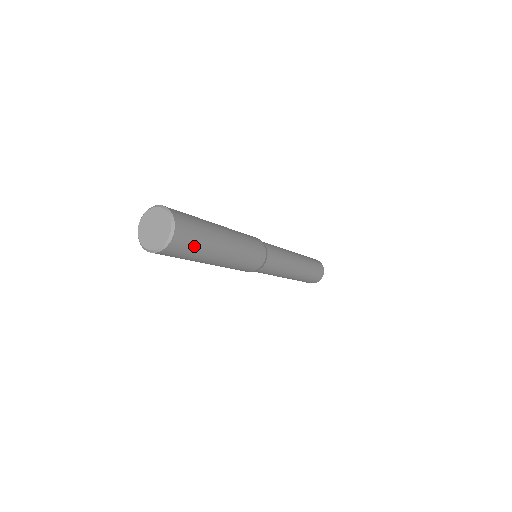
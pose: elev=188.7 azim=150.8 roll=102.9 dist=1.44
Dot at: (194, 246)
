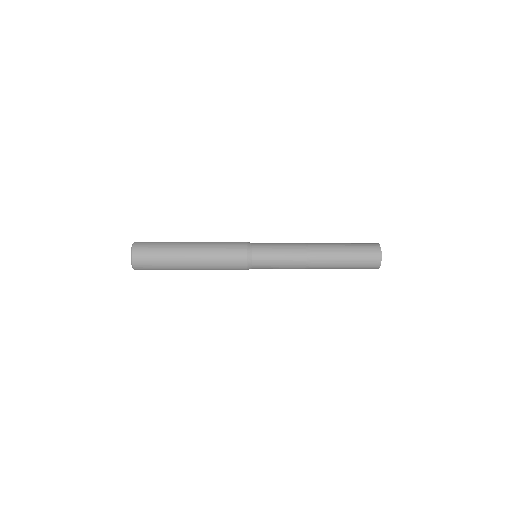
Dot at: (155, 254)
